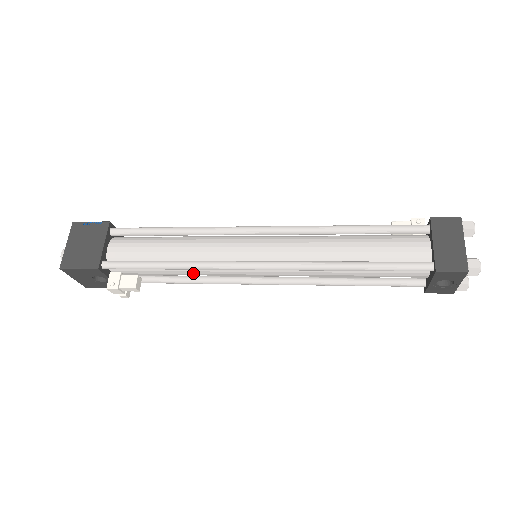
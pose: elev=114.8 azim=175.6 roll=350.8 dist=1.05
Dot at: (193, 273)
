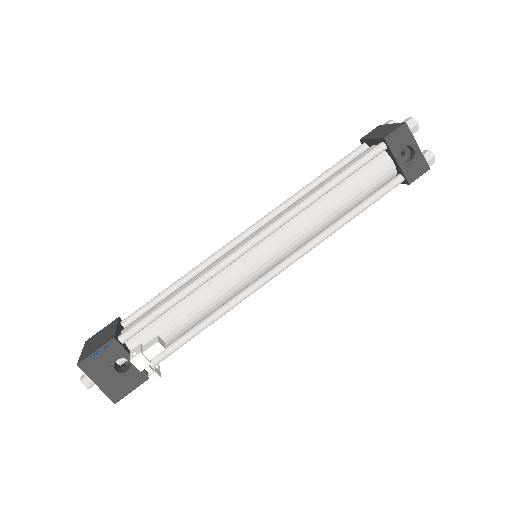
Dot at: (207, 298)
